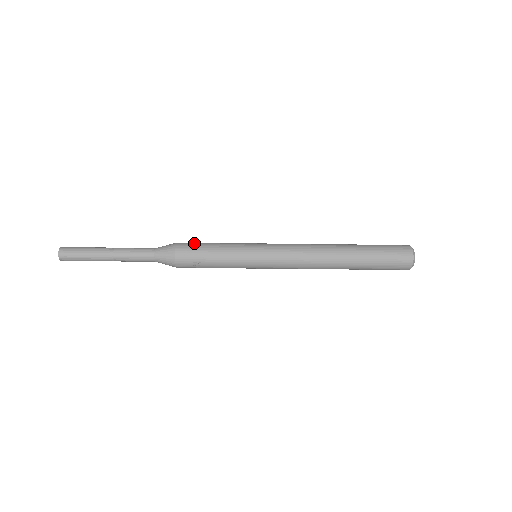
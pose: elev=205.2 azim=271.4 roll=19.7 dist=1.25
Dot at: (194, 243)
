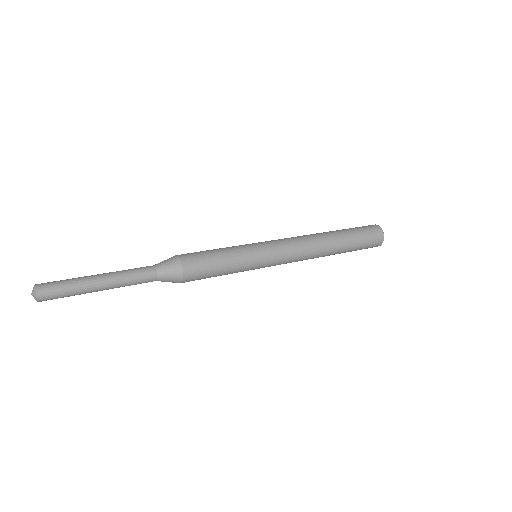
Dot at: (202, 270)
